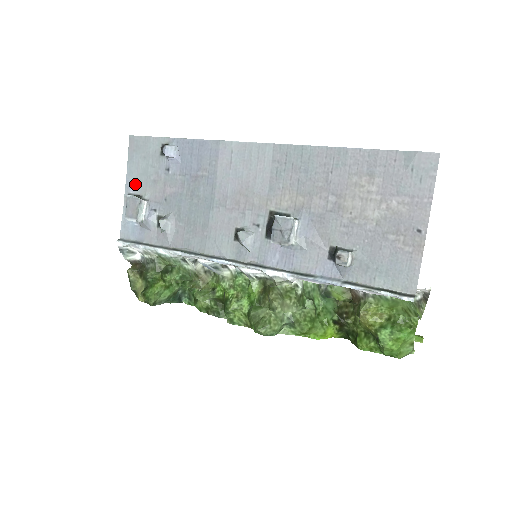
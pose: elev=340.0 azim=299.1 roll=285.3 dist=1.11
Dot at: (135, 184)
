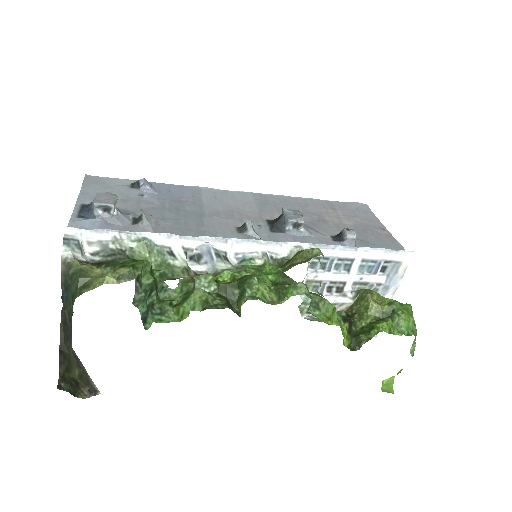
Dot at: occluded
